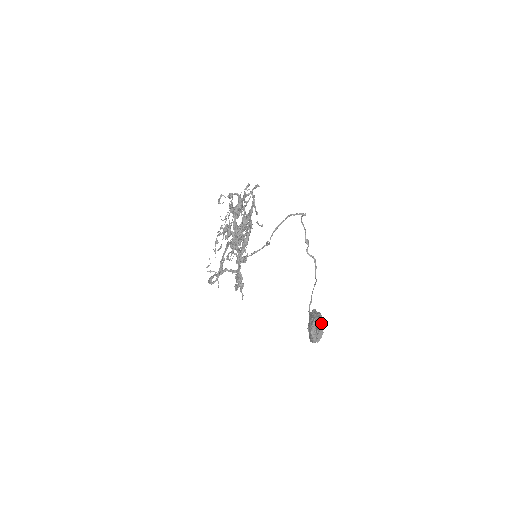
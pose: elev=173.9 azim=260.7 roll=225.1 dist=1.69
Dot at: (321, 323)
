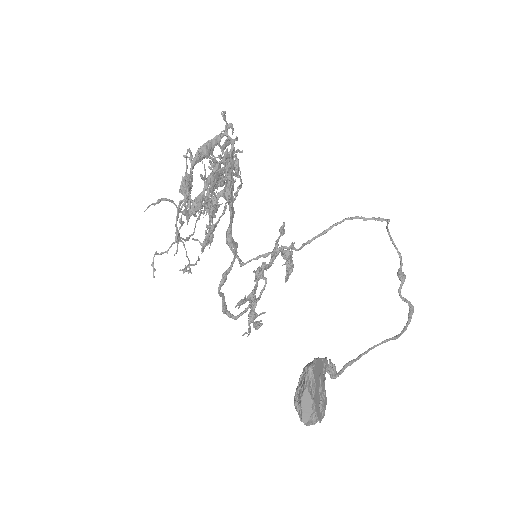
Dot at: (306, 375)
